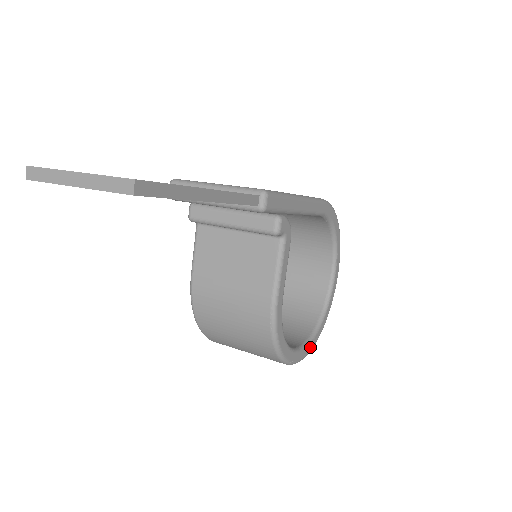
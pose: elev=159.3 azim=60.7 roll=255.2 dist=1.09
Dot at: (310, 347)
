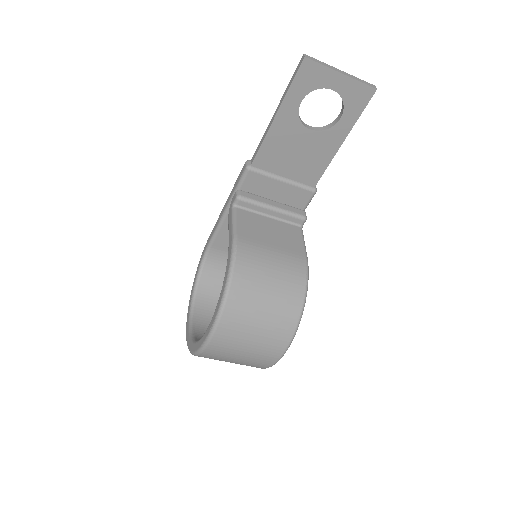
Dot at: occluded
